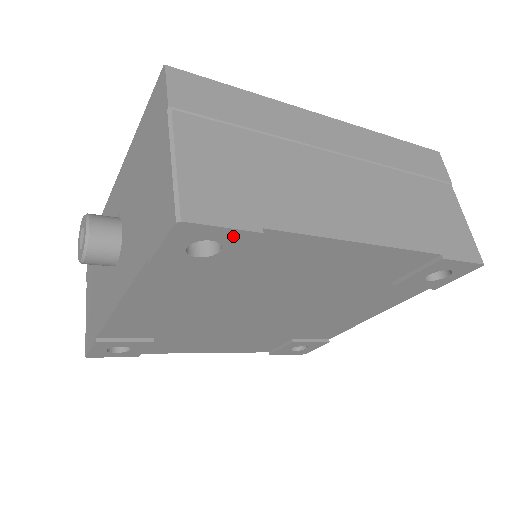
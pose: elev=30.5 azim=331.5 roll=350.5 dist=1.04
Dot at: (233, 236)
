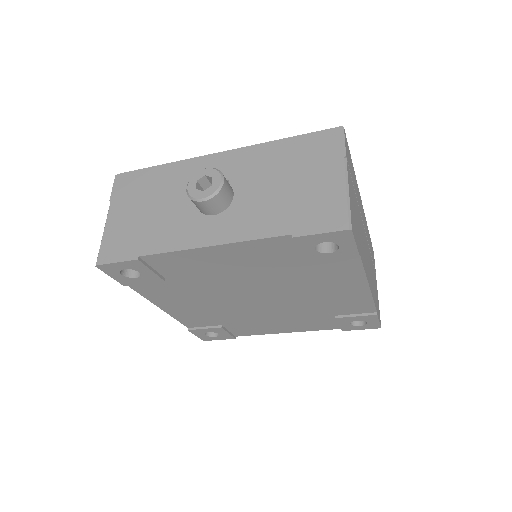
Dot at: (349, 250)
